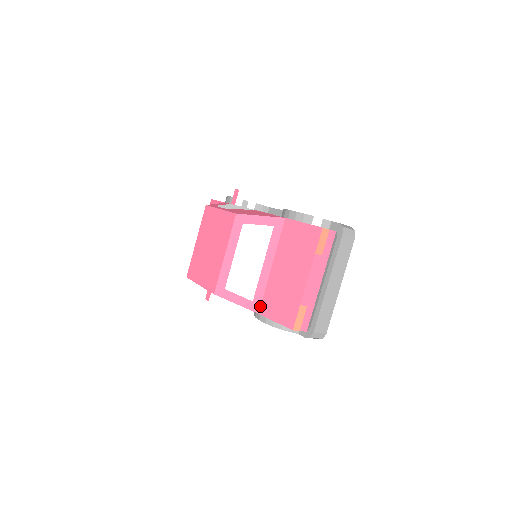
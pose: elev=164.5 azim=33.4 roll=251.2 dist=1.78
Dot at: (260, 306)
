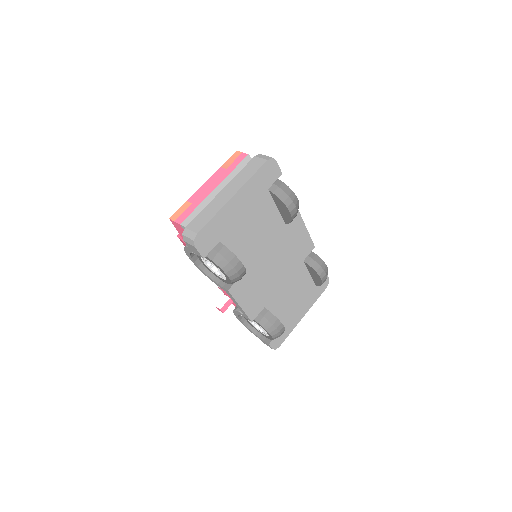
Dot at: occluded
